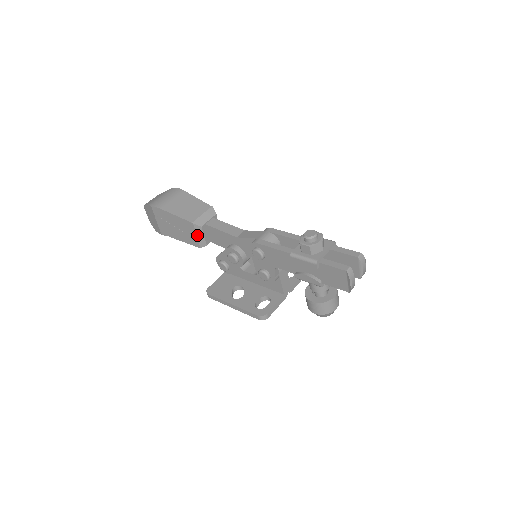
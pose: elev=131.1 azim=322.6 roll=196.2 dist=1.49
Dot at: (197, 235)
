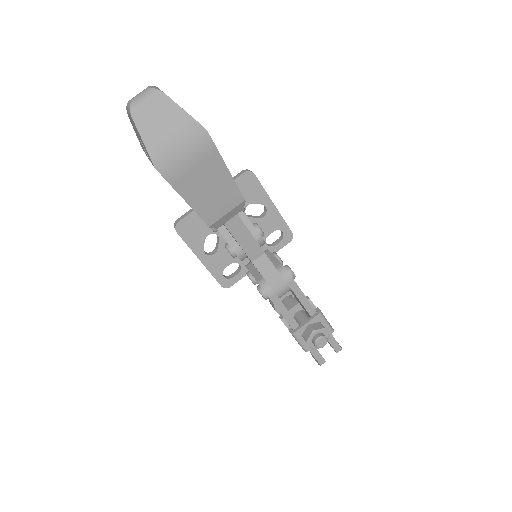
Dot at: occluded
